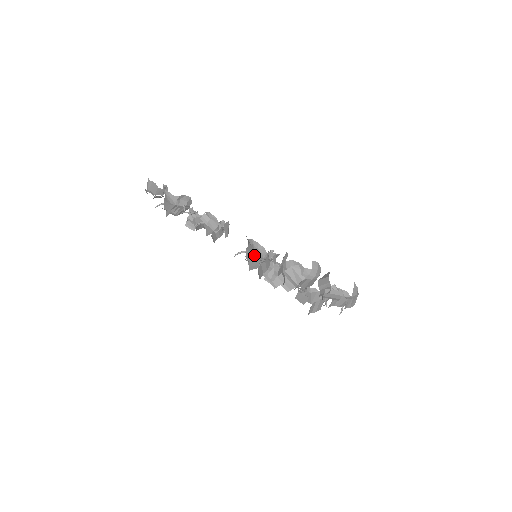
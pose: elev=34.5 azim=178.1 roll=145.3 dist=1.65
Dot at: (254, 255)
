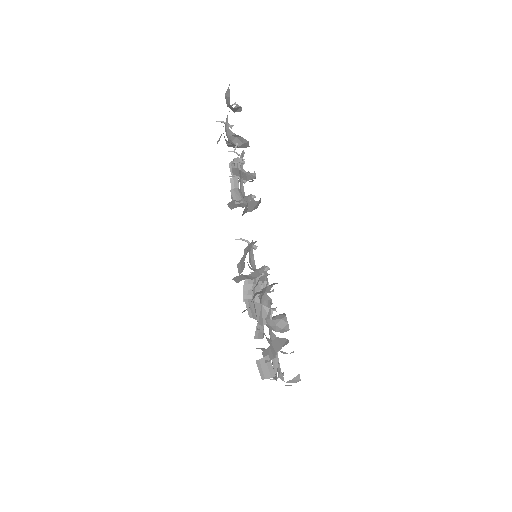
Dot at: (244, 260)
